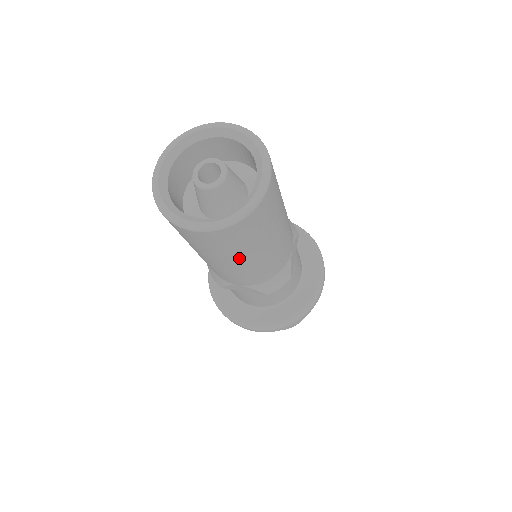
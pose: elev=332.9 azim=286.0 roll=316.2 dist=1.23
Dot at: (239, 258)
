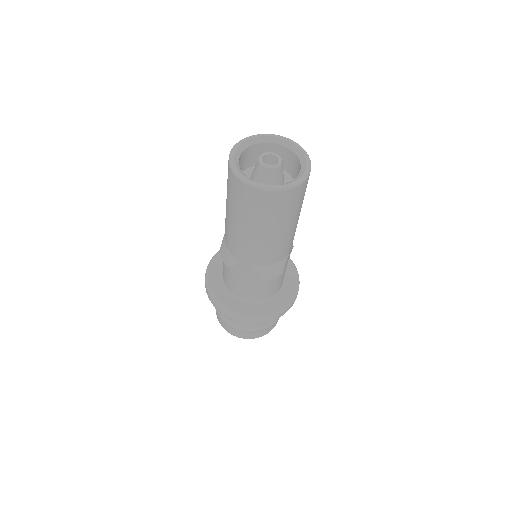
Dot at: (266, 228)
